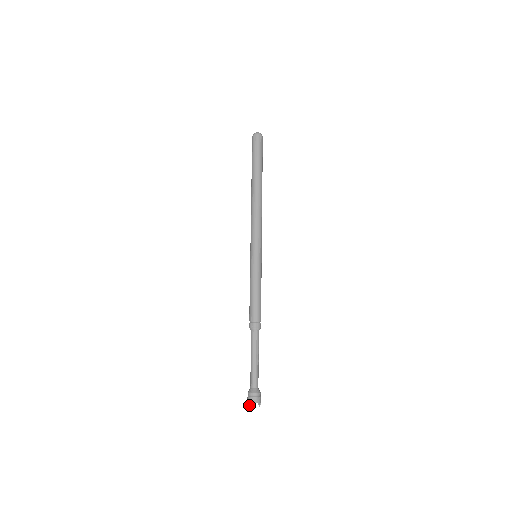
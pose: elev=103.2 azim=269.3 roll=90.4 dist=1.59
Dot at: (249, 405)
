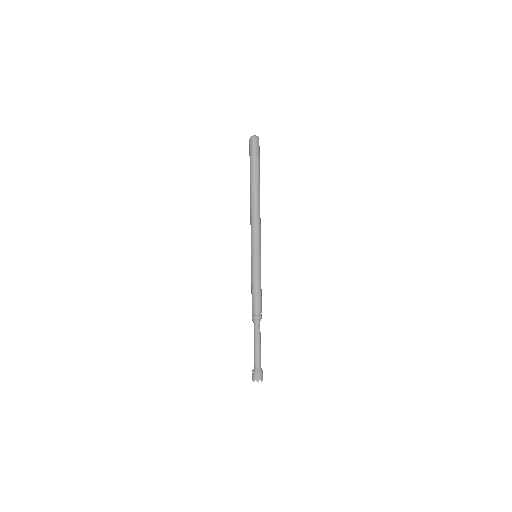
Dot at: occluded
